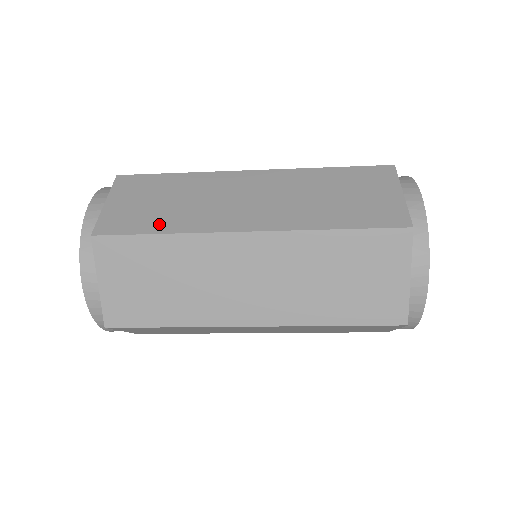
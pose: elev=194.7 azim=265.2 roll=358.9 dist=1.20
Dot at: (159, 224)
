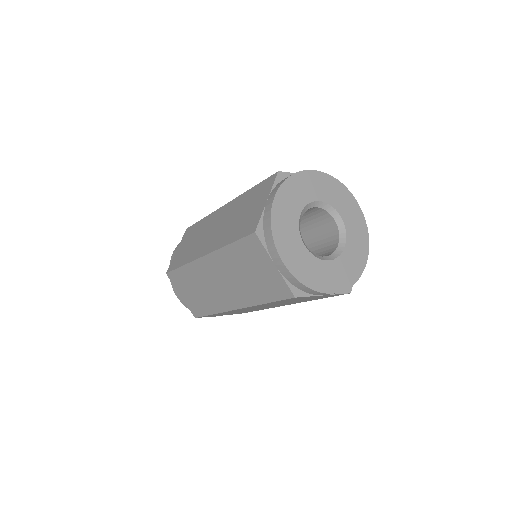
Dot at: occluded
